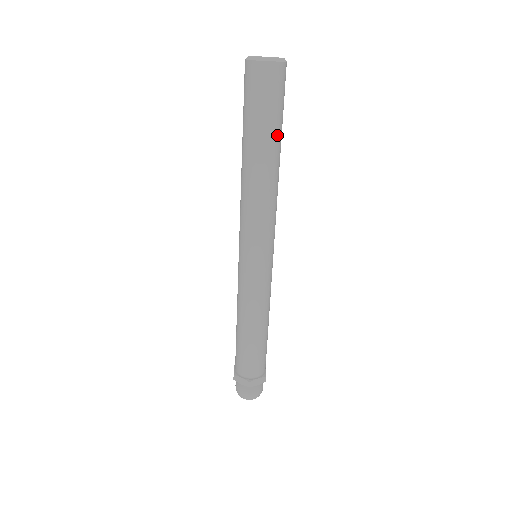
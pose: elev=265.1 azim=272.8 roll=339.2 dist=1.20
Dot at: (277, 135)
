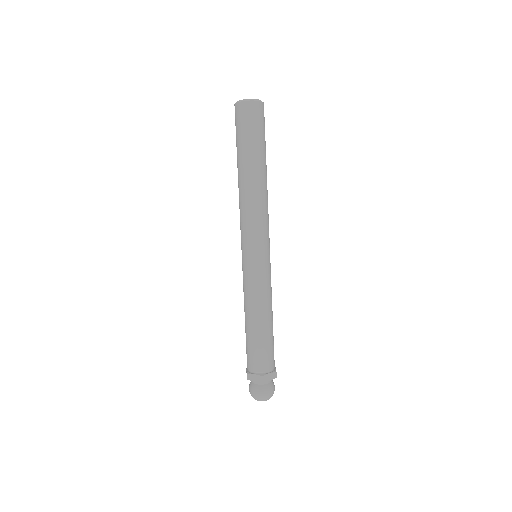
Dot at: (263, 153)
